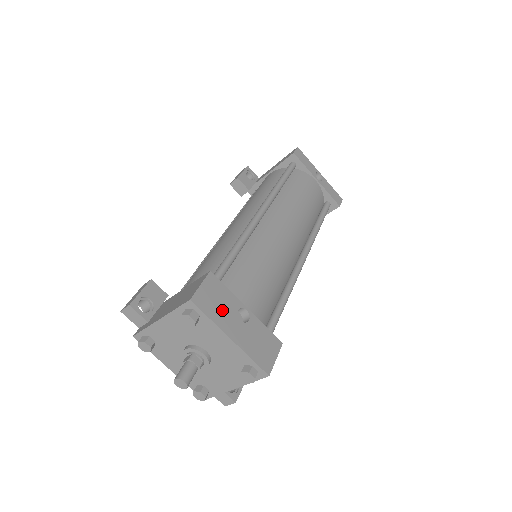
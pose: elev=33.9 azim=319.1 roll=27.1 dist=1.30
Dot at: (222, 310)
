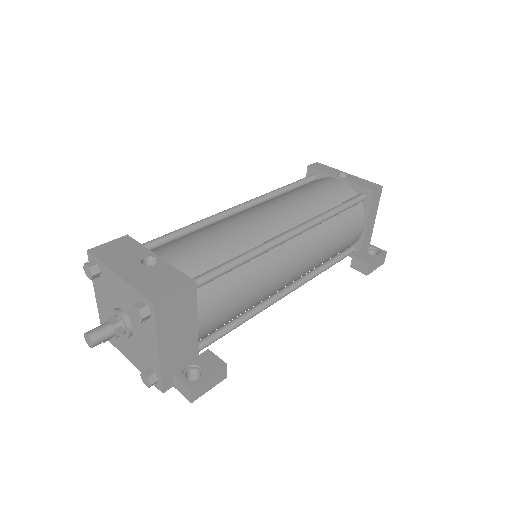
Dot at: (122, 257)
